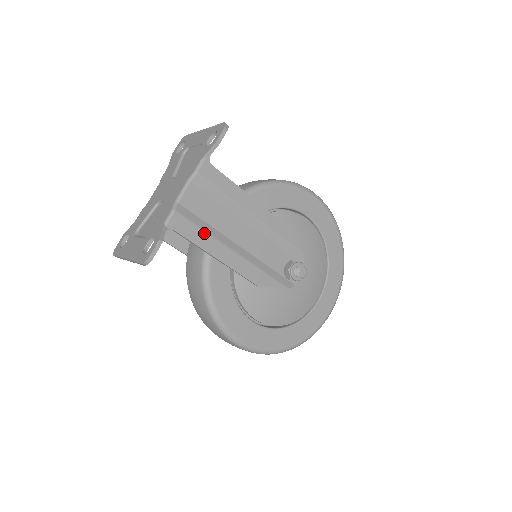
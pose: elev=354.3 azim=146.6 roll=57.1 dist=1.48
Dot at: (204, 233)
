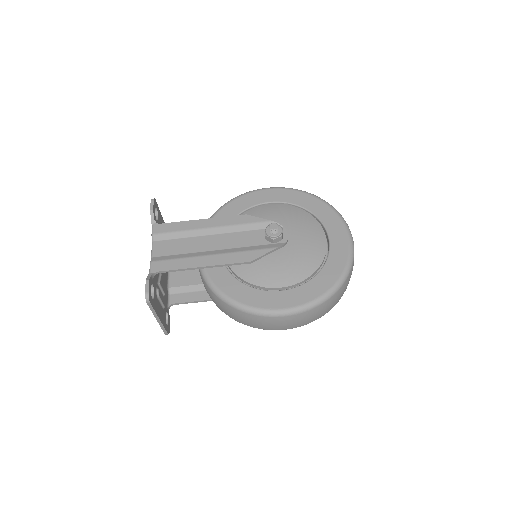
Dot at: (181, 260)
